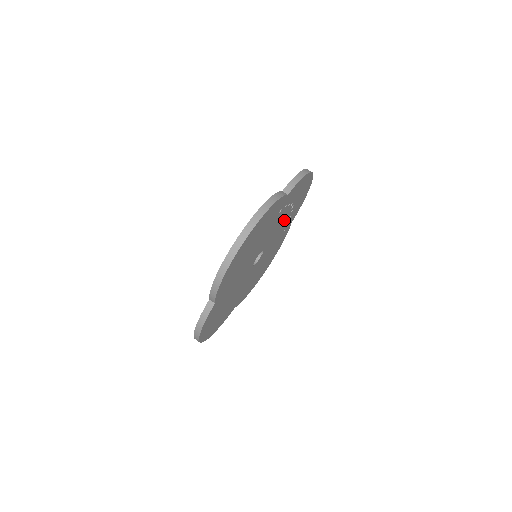
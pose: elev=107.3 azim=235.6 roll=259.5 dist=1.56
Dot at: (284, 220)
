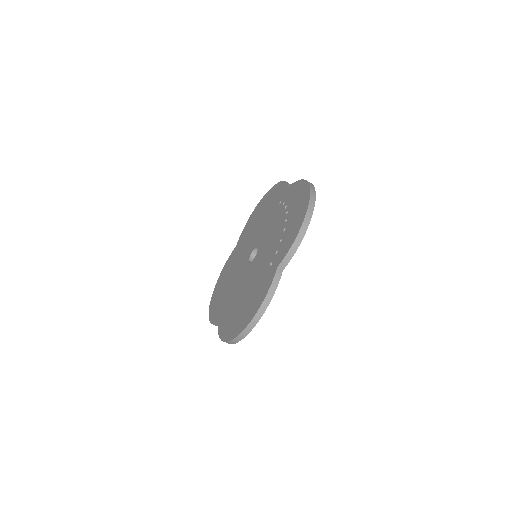
Dot at: occluded
